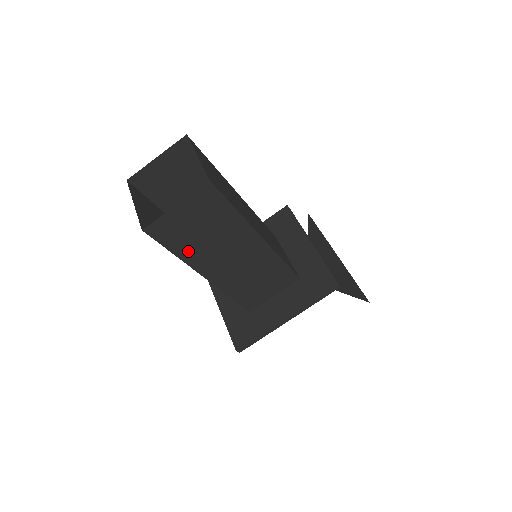
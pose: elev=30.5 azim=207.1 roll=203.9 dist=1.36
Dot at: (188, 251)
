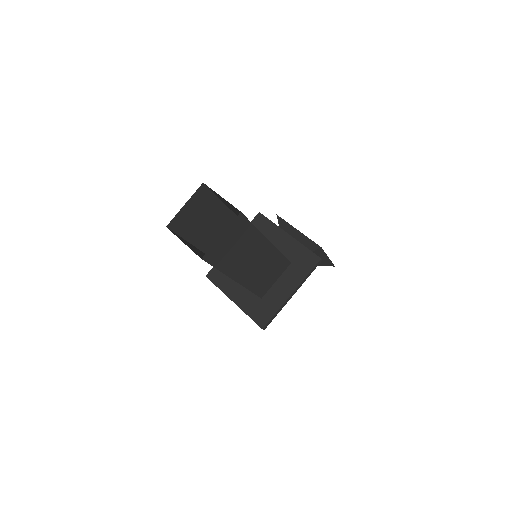
Dot at: (227, 265)
